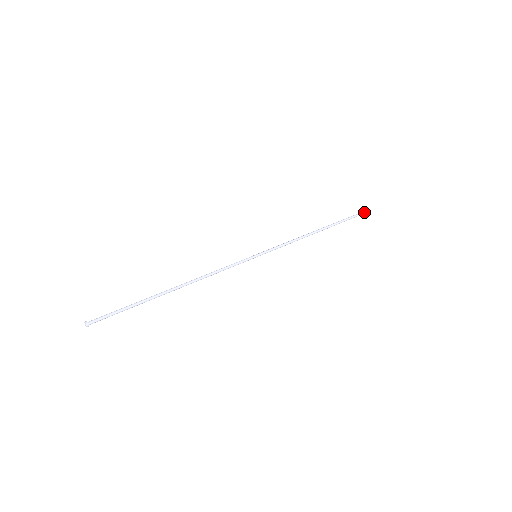
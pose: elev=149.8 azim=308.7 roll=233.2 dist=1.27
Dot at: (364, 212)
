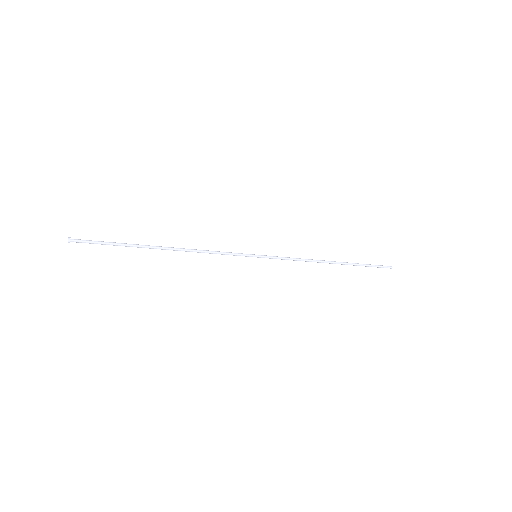
Dot at: (384, 266)
